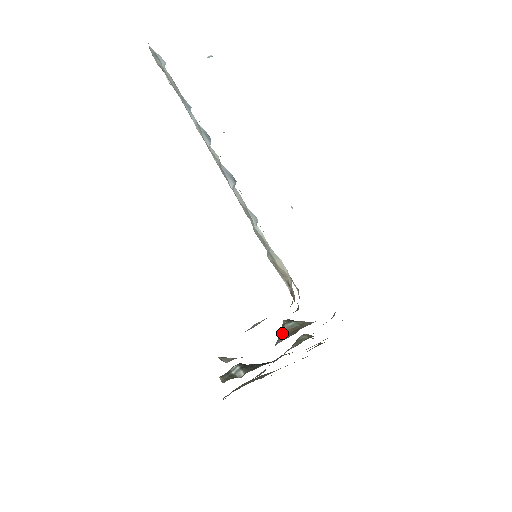
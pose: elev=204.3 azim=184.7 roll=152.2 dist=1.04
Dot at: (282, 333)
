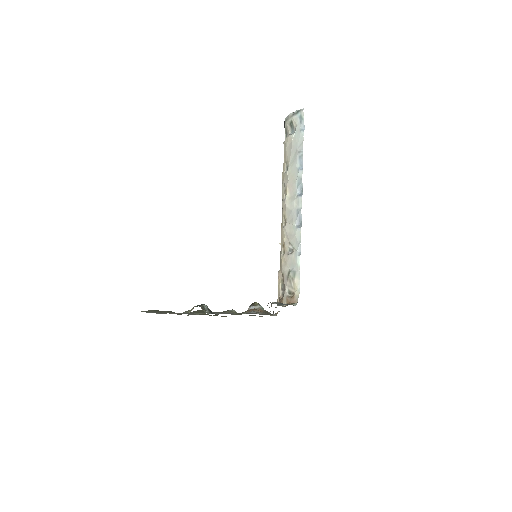
Dot at: (255, 309)
